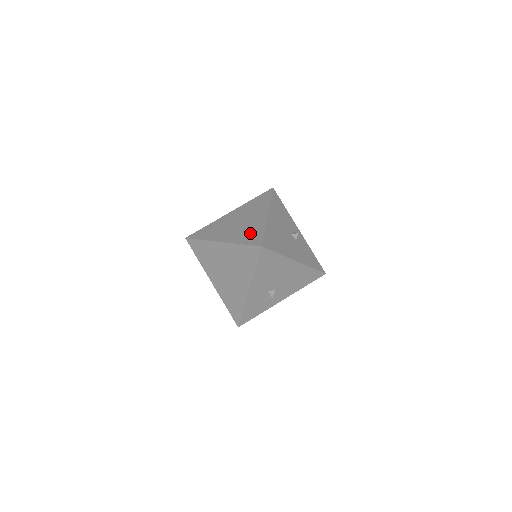
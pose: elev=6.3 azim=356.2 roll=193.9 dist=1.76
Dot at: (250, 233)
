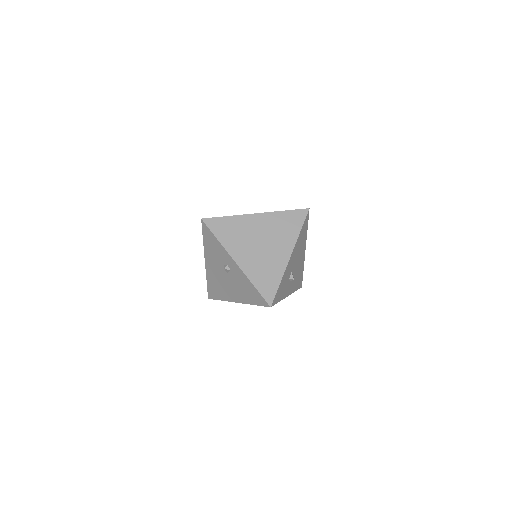
Dot at: occluded
